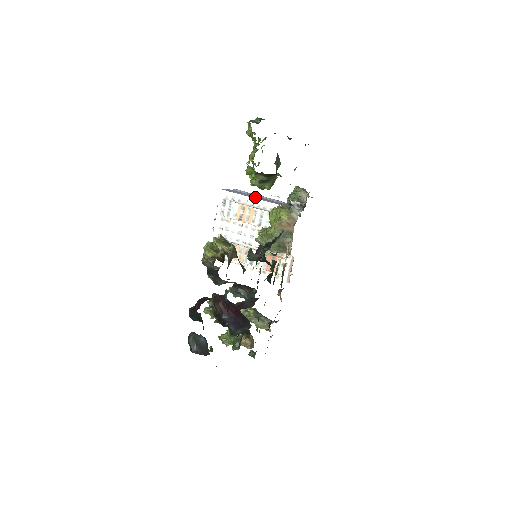
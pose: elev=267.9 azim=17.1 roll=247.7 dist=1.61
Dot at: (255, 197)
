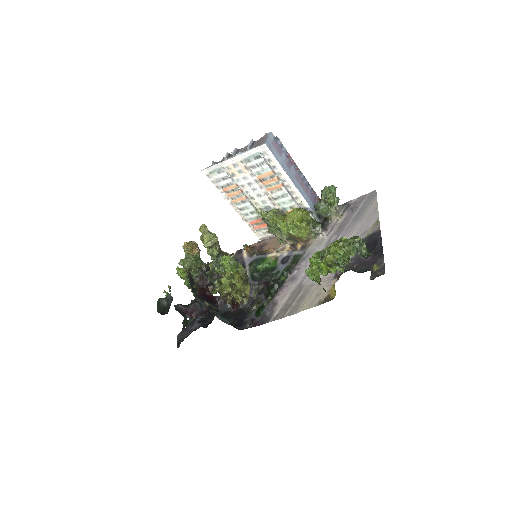
Dot at: (291, 171)
